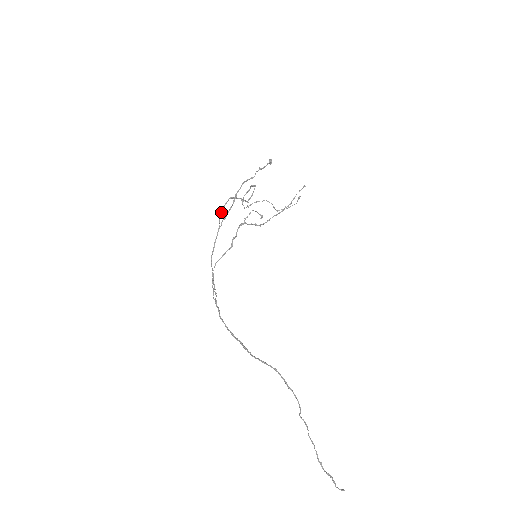
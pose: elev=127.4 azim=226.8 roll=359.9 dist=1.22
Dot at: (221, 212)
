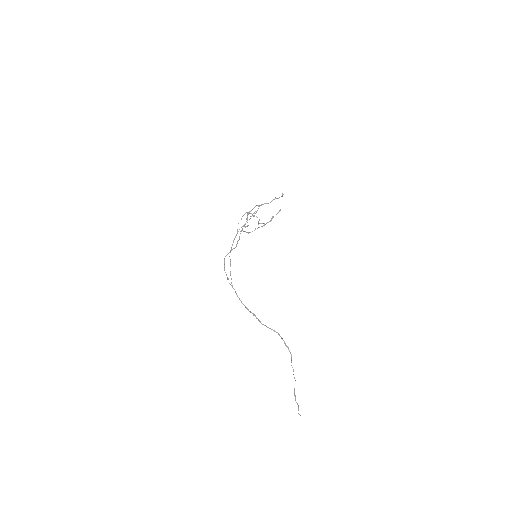
Dot at: occluded
